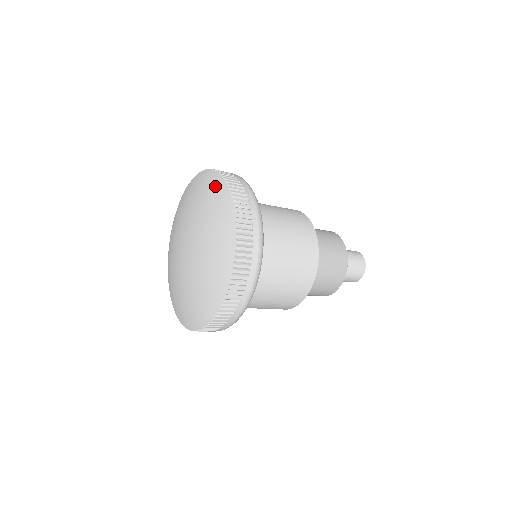
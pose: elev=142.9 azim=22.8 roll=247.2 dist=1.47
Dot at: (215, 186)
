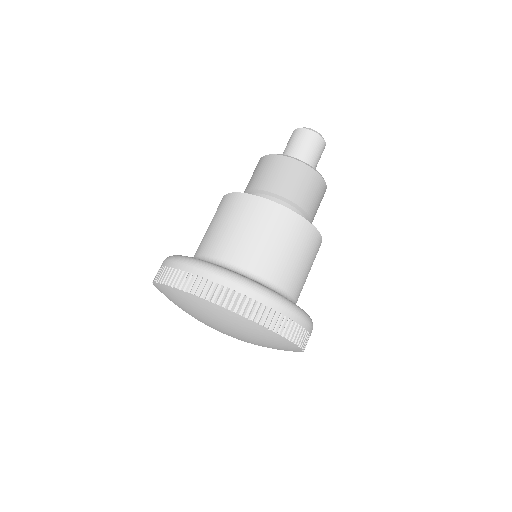
Dot at: (228, 317)
